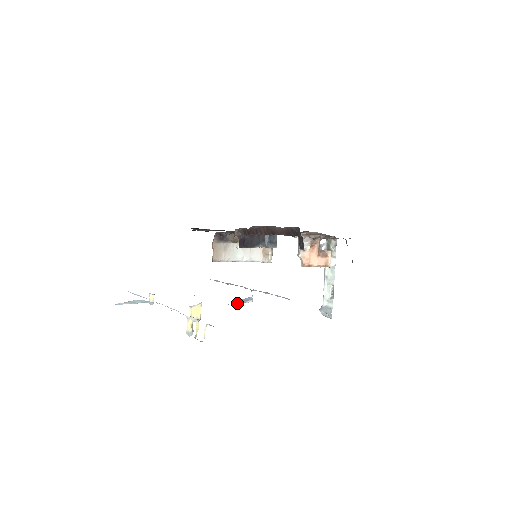
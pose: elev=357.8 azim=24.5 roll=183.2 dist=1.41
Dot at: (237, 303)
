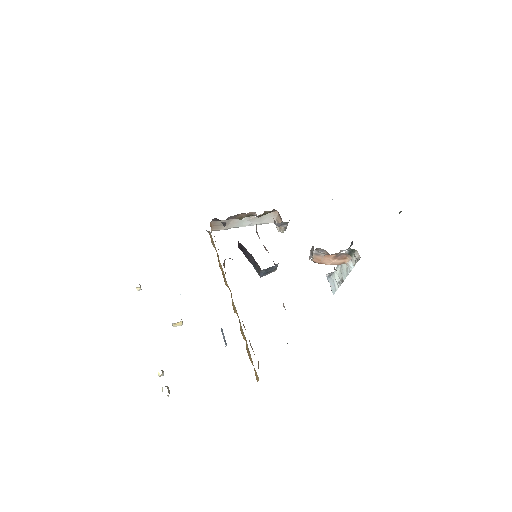
Dot at: occluded
